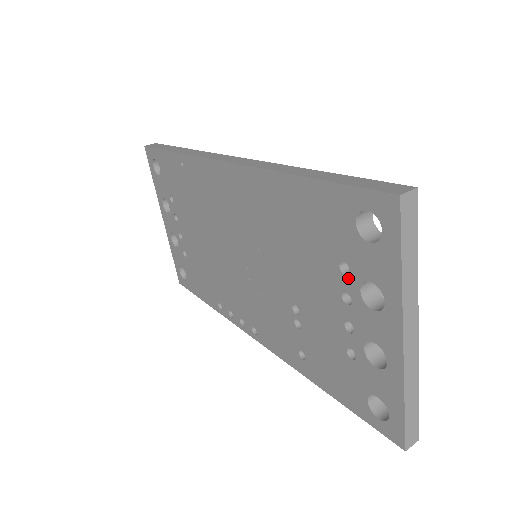
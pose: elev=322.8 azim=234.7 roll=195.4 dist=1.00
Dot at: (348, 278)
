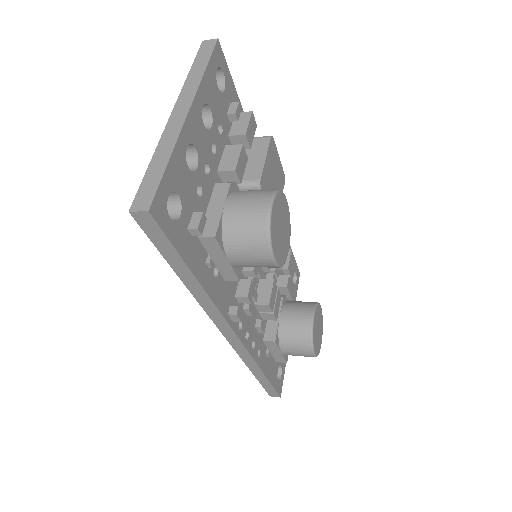
Dot at: occluded
